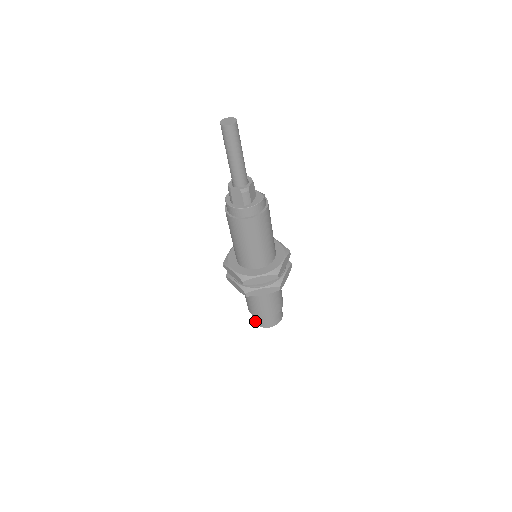
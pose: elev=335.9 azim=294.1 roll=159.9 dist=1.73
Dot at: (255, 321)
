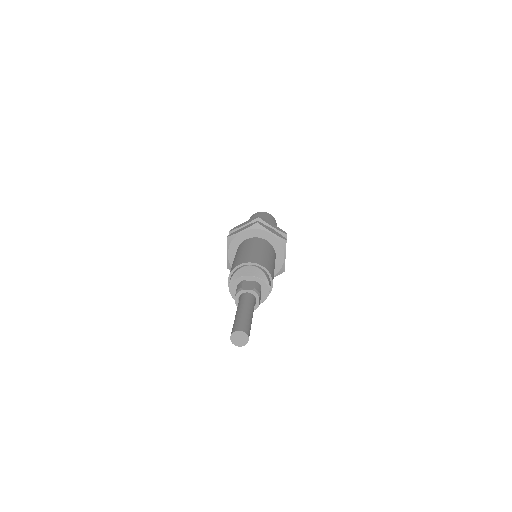
Dot at: occluded
